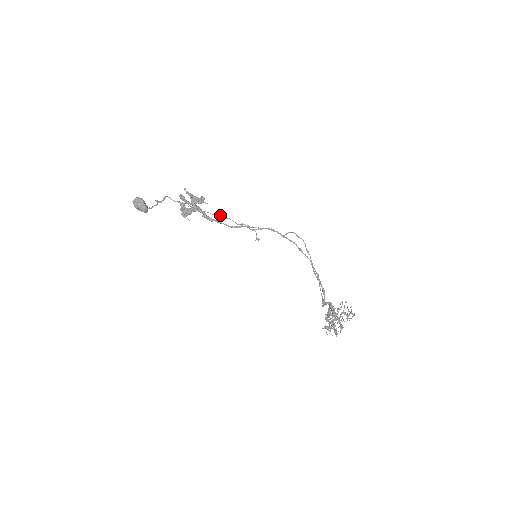
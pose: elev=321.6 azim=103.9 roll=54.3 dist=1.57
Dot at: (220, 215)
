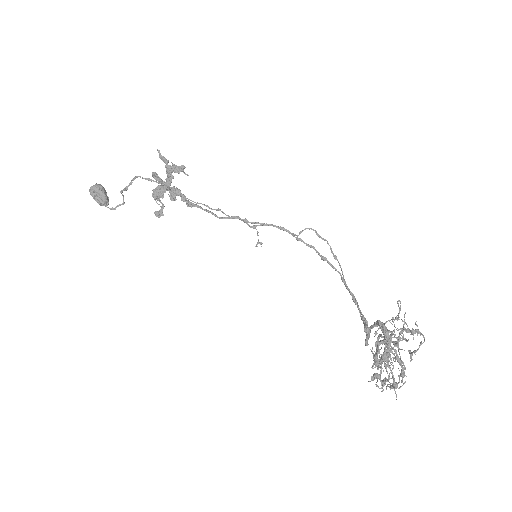
Dot at: (207, 205)
